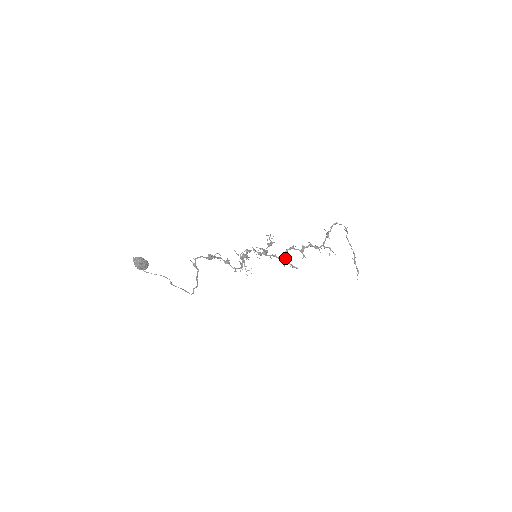
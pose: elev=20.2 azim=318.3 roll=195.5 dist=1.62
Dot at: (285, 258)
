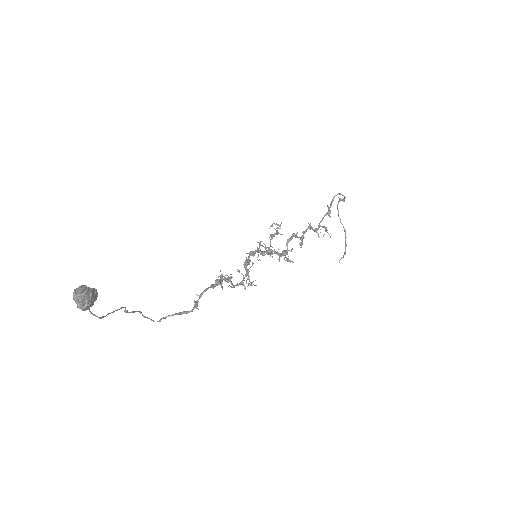
Dot at: (286, 253)
